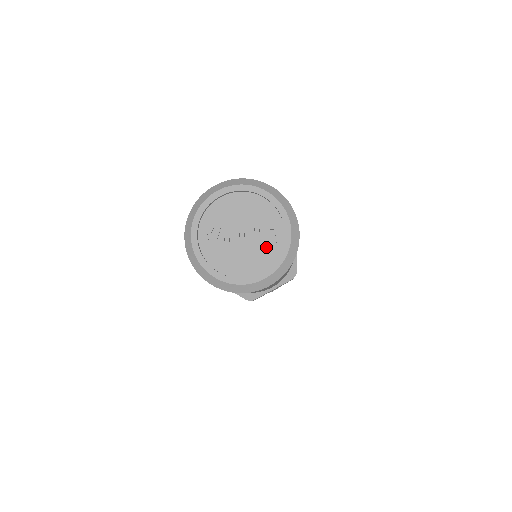
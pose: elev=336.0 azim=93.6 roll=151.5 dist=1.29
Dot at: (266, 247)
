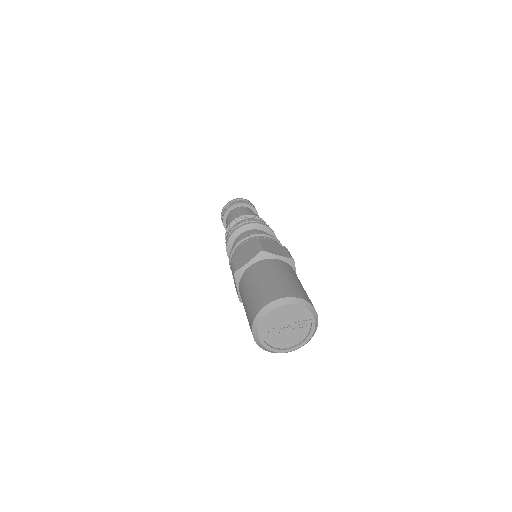
Dot at: (301, 330)
